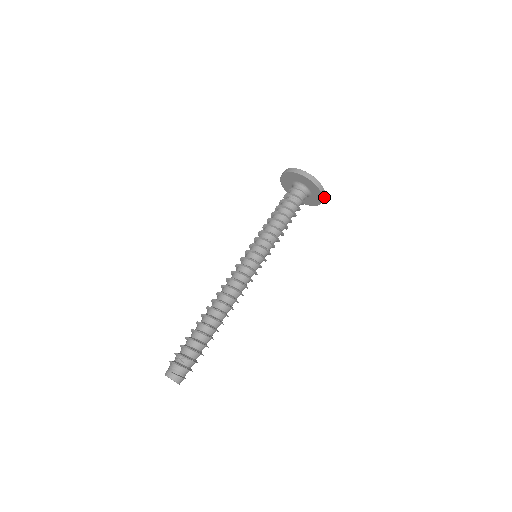
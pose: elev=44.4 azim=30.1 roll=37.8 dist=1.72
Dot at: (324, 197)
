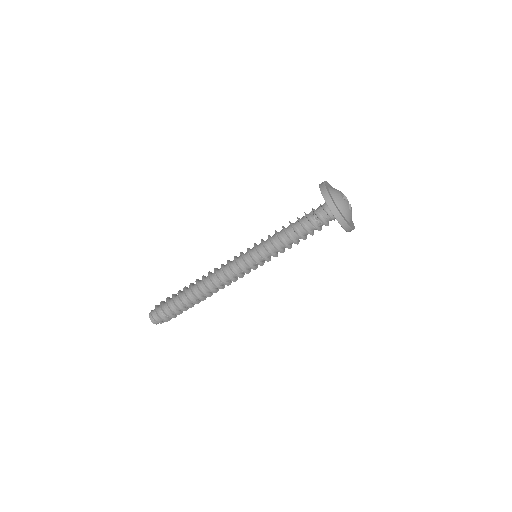
Dot at: occluded
